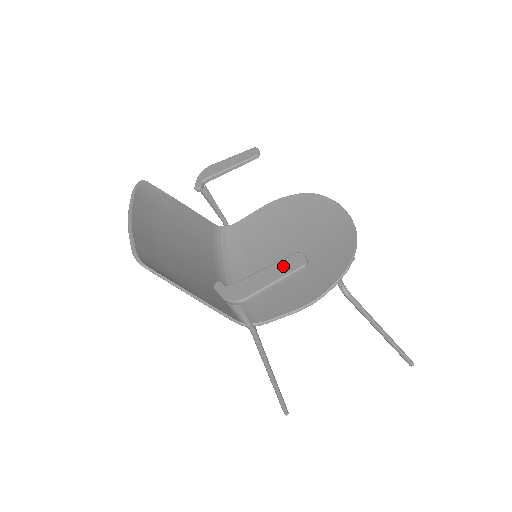
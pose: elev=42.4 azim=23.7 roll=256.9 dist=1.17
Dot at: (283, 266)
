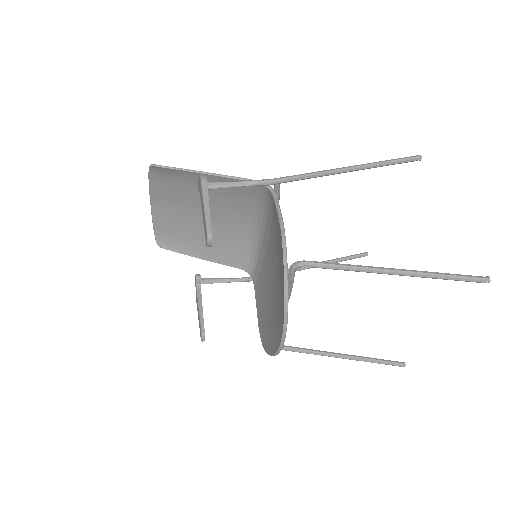
Dot at: (199, 325)
